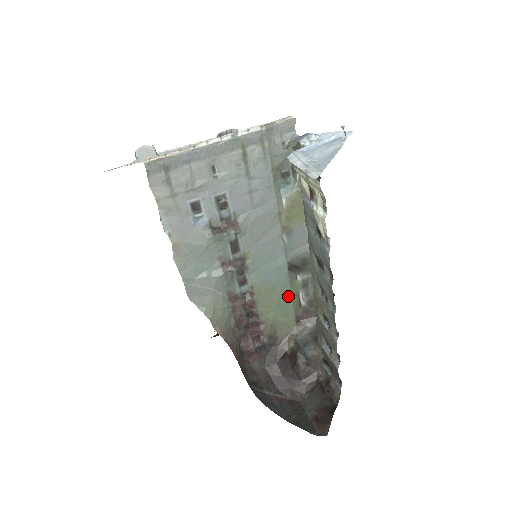
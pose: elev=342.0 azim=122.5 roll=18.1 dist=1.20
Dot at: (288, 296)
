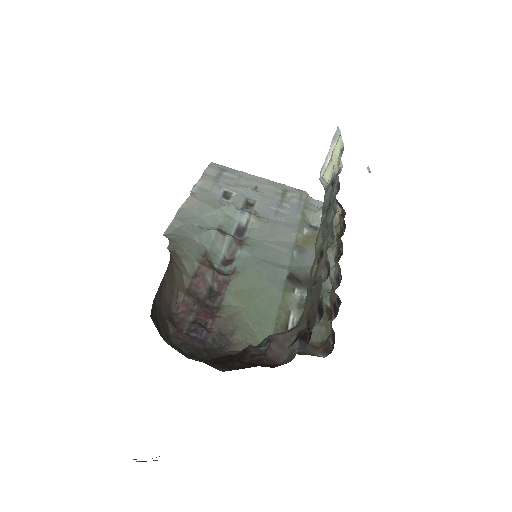
Dot at: (274, 305)
